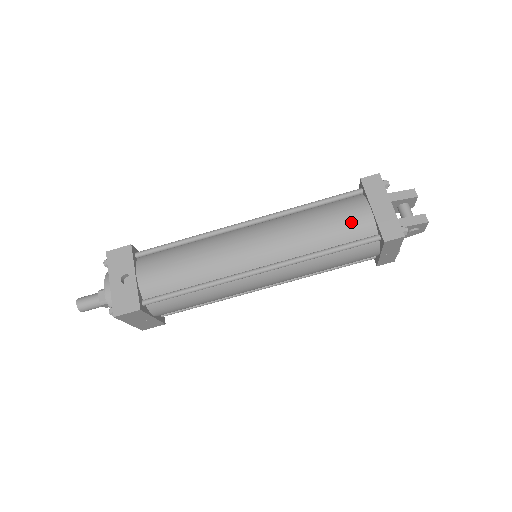
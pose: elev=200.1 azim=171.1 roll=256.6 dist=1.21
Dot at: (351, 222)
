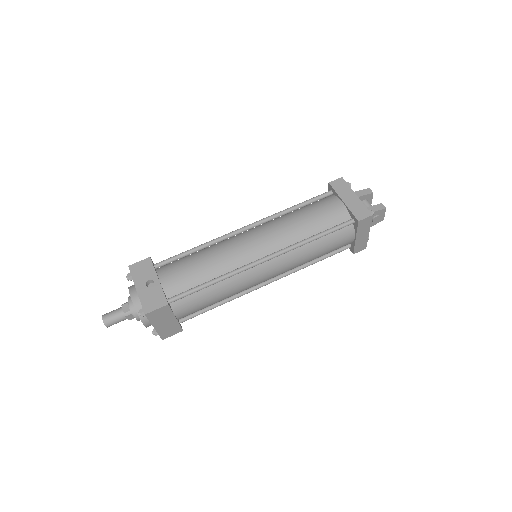
Dot at: (329, 213)
